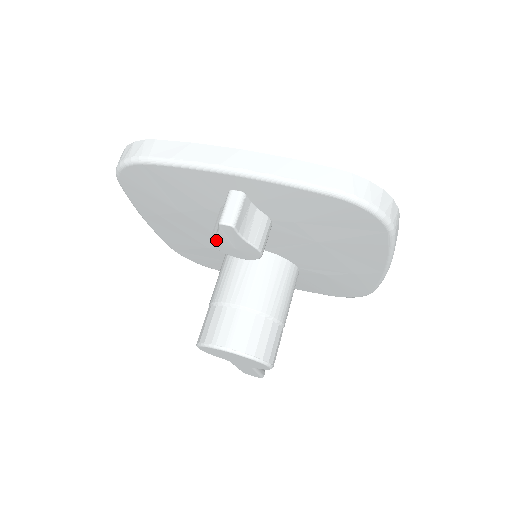
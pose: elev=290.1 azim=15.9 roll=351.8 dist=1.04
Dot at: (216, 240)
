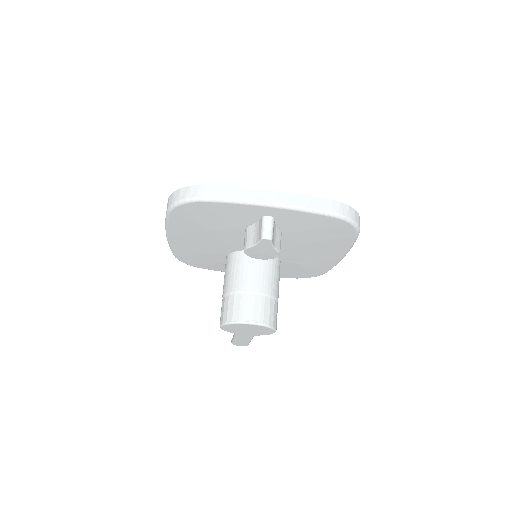
Dot at: (251, 249)
